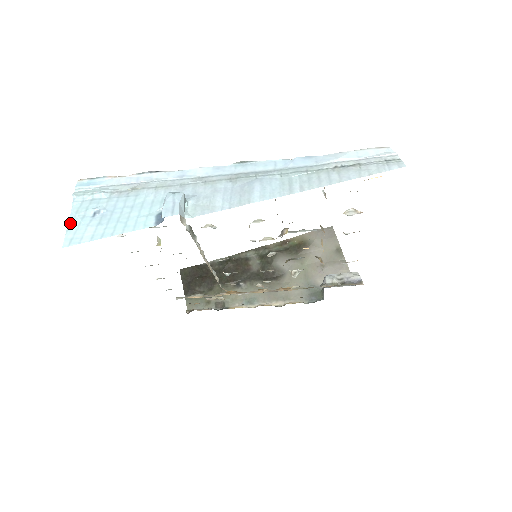
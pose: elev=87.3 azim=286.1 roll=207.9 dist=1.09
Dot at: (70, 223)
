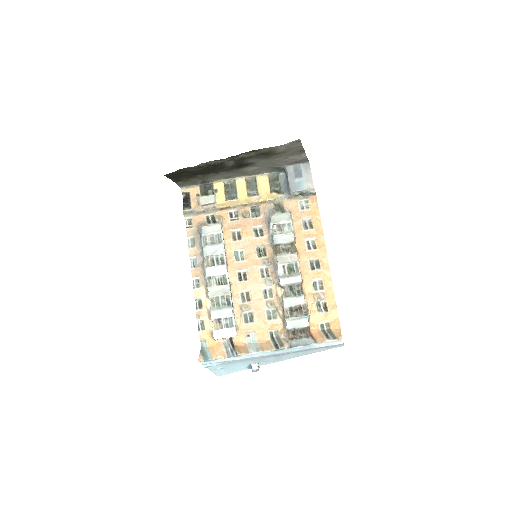
Dot at: (213, 372)
